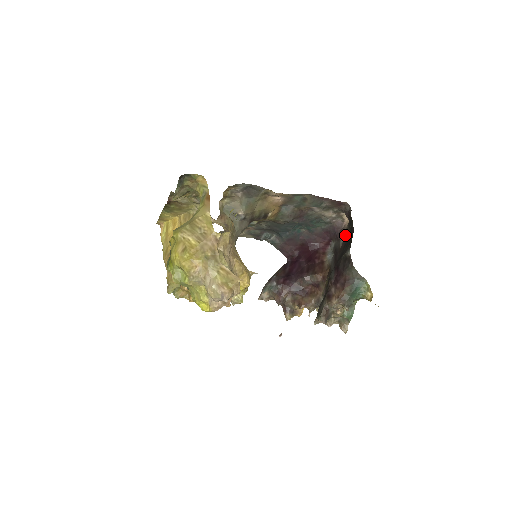
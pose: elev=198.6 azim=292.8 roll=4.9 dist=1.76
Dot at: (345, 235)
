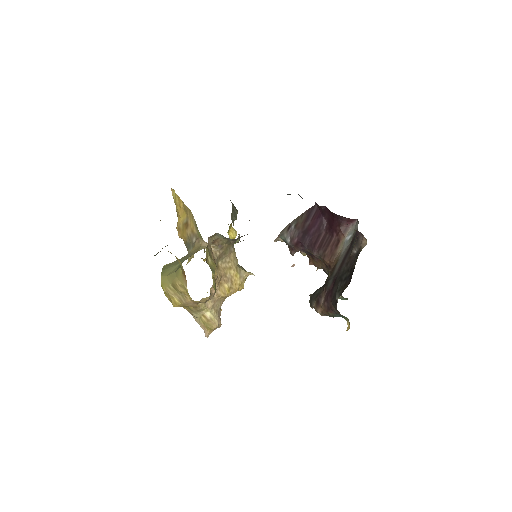
Dot at: (357, 253)
